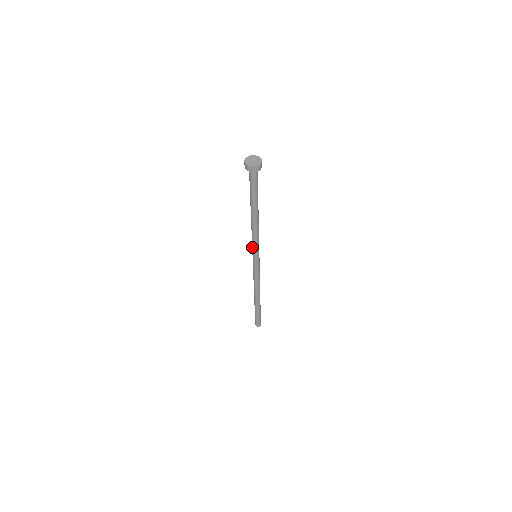
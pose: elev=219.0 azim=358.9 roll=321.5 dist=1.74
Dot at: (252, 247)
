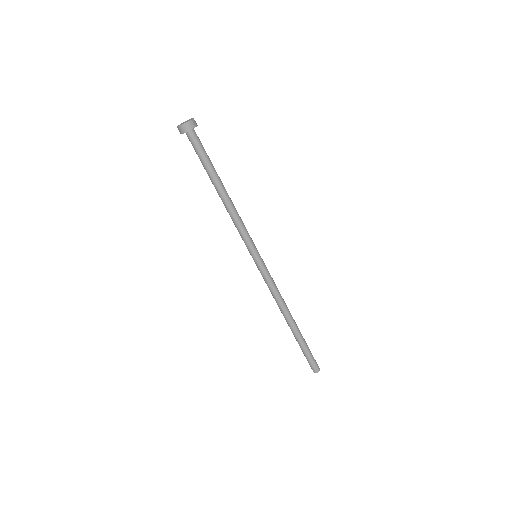
Dot at: (246, 243)
